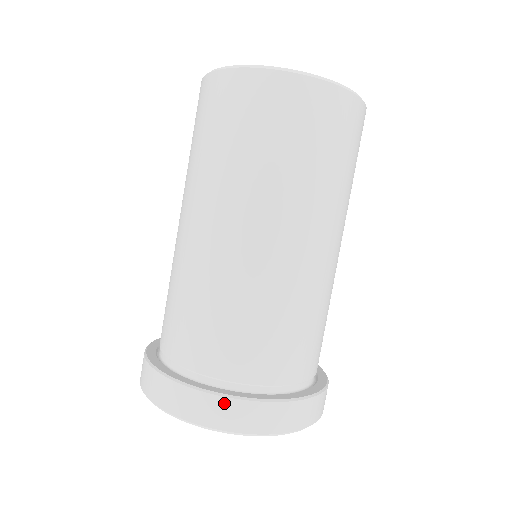
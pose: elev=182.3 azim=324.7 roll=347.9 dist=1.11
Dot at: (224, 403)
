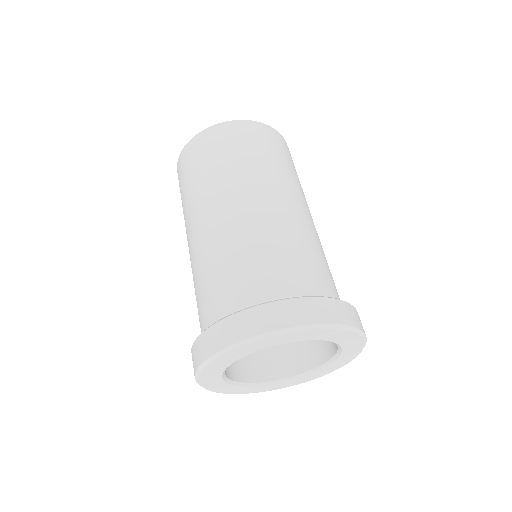
Dot at: (343, 305)
